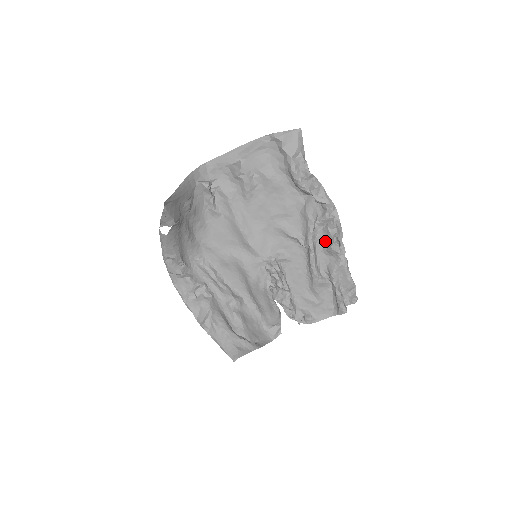
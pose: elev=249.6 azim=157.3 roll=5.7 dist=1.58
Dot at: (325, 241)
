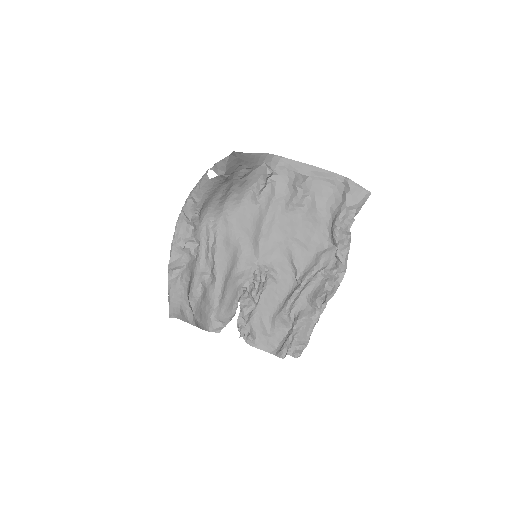
Dot at: (316, 290)
